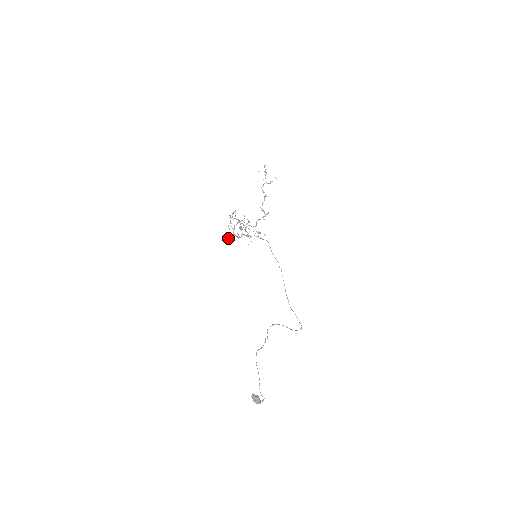
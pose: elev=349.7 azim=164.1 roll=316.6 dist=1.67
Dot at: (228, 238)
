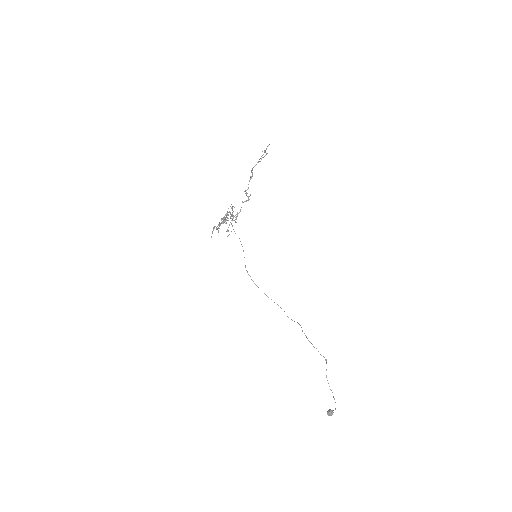
Dot at: occluded
